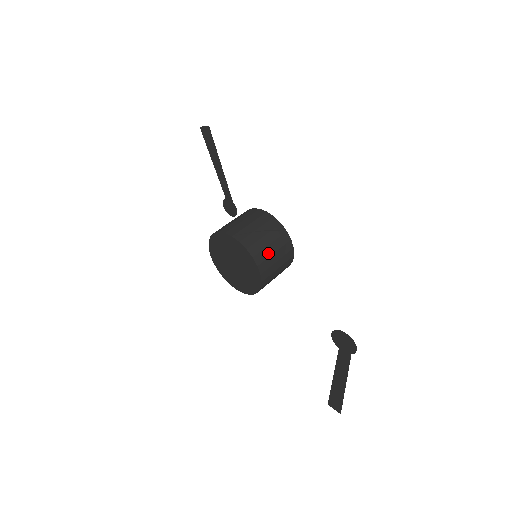
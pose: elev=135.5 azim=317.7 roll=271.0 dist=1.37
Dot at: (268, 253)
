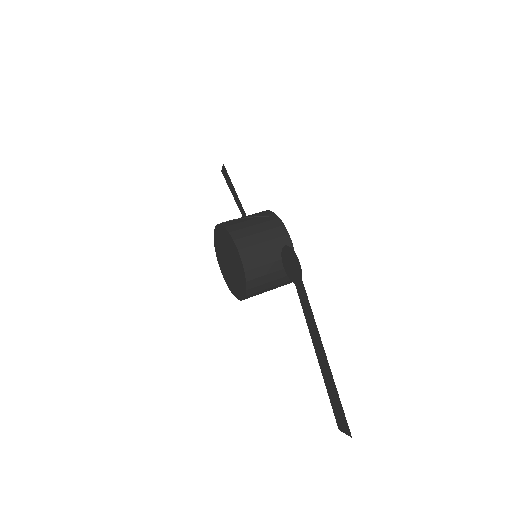
Dot at: (250, 232)
